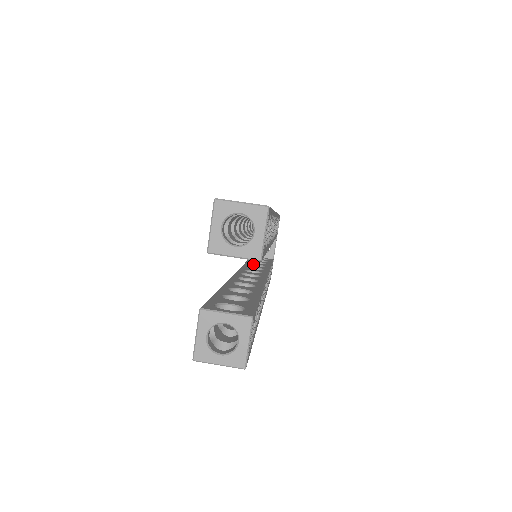
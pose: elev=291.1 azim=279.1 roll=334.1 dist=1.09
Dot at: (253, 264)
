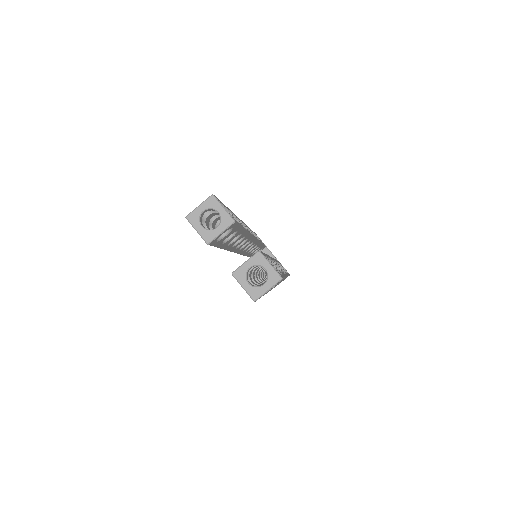
Dot at: occluded
